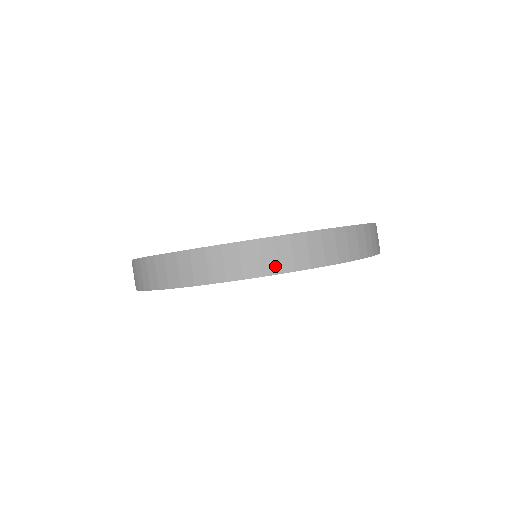
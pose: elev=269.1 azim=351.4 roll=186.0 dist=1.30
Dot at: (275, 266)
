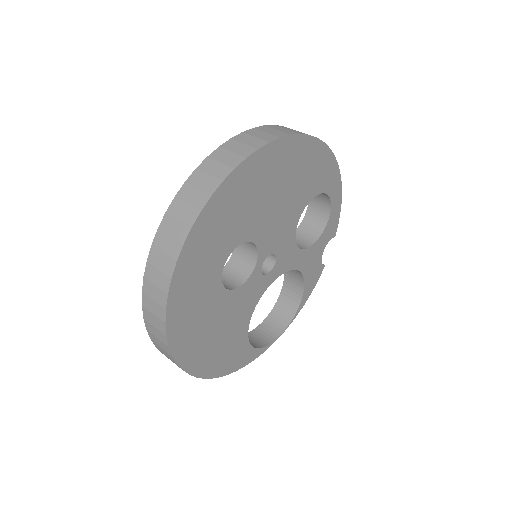
Dot at: (227, 167)
